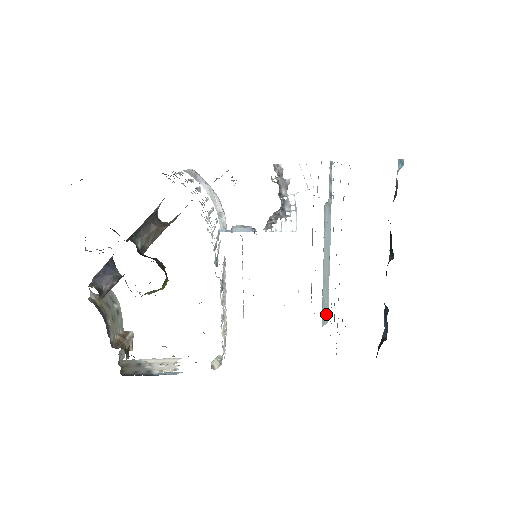
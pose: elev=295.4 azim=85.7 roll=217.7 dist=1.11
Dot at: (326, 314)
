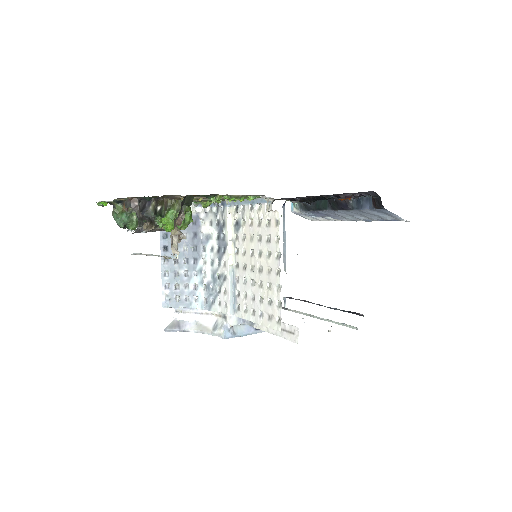
Dot at: occluded
